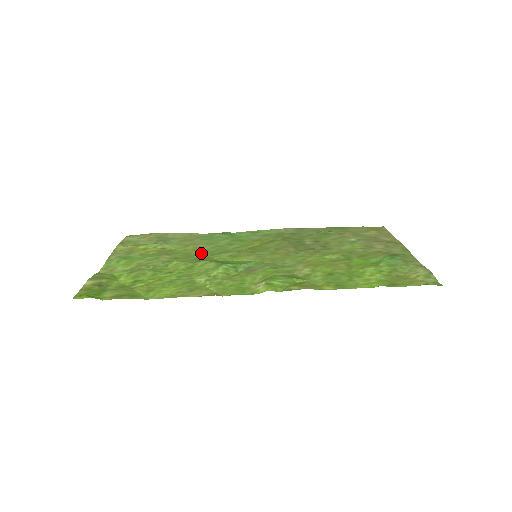
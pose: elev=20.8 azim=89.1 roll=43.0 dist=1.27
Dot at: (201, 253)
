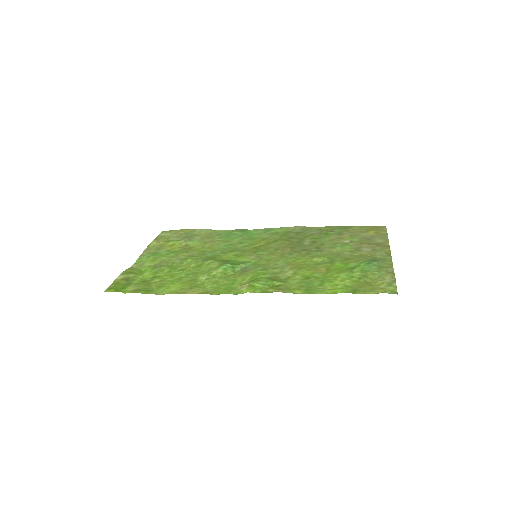
Dot at: (214, 251)
